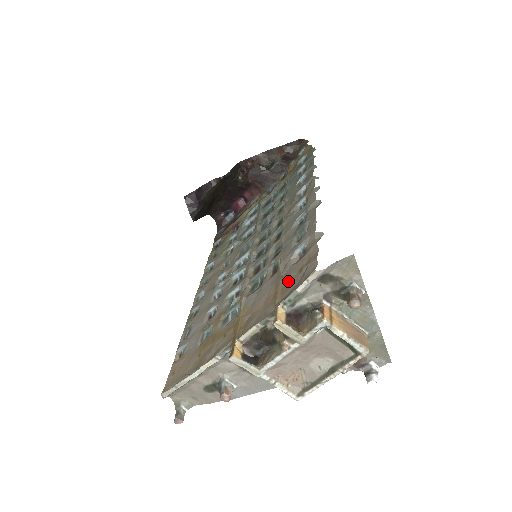
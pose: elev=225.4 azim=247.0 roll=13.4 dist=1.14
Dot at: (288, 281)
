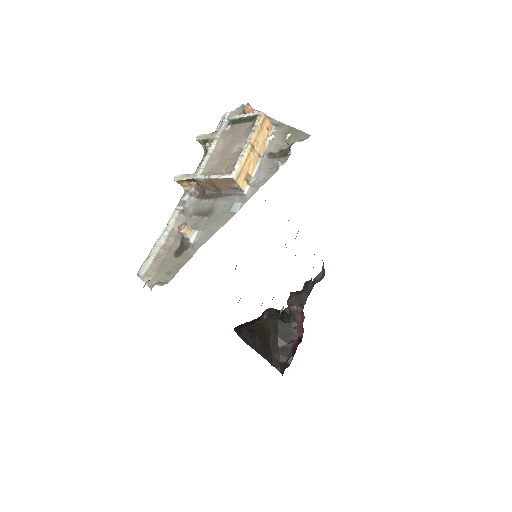
Dot at: occluded
